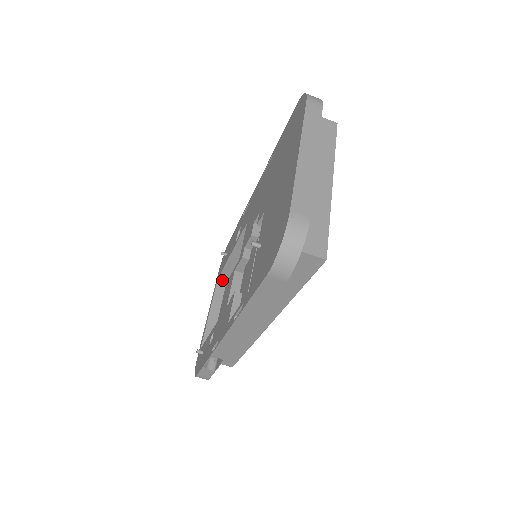
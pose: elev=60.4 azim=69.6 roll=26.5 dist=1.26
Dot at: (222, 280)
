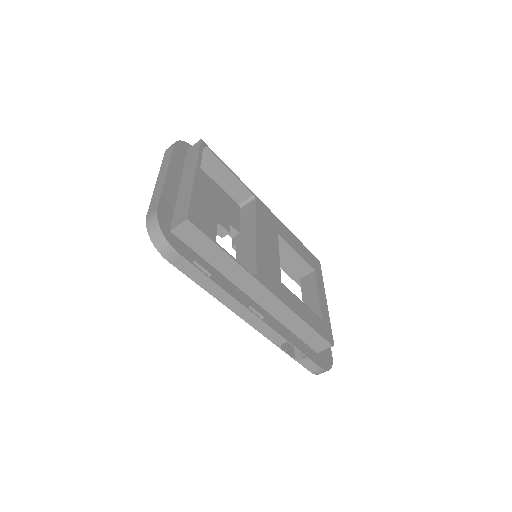
Dot at: occluded
